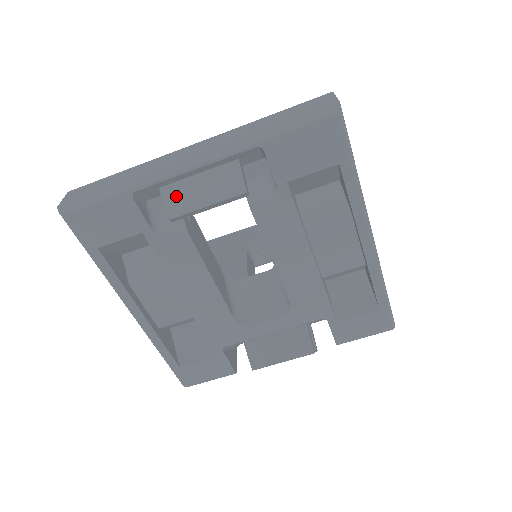
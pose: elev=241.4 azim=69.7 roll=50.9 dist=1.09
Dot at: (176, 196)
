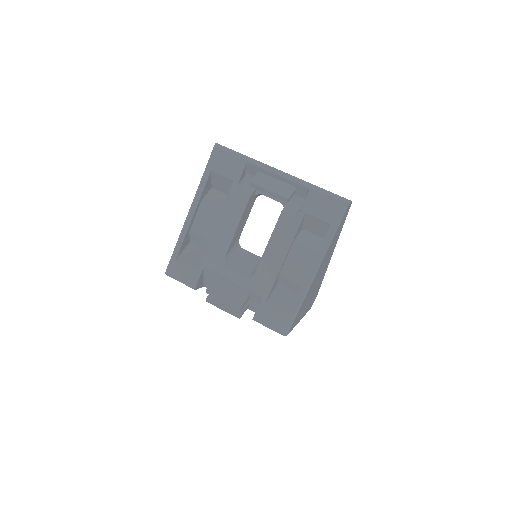
Dot at: (262, 178)
